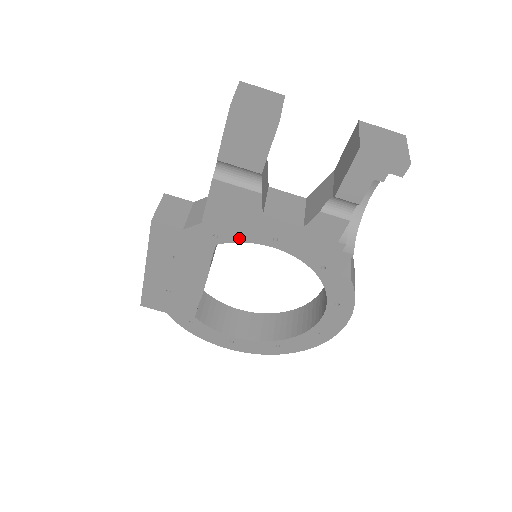
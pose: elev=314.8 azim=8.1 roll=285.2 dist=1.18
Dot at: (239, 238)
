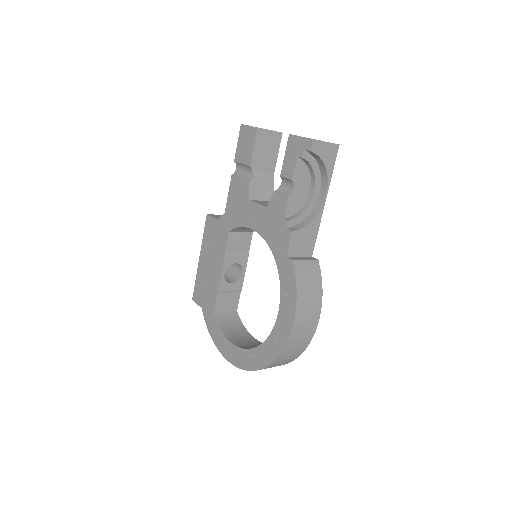
Dot at: (239, 223)
